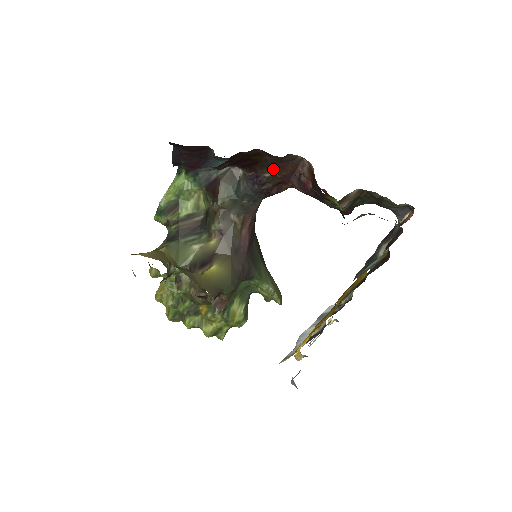
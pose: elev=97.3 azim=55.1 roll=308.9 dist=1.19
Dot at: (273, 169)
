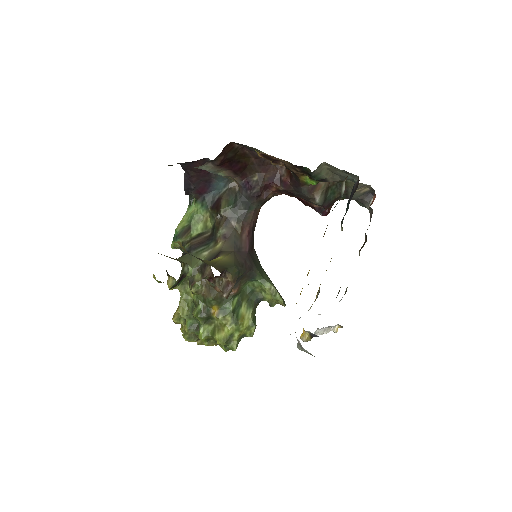
Dot at: (259, 172)
